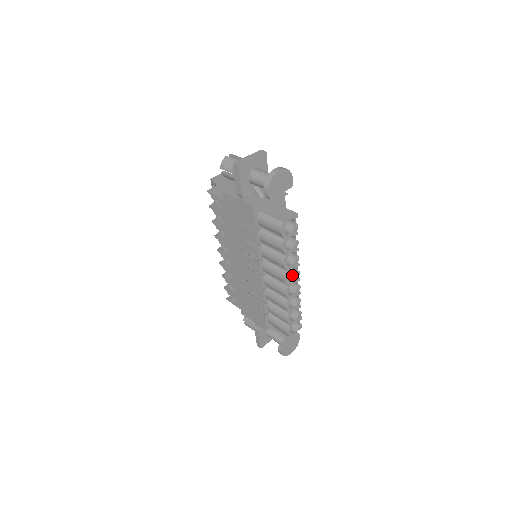
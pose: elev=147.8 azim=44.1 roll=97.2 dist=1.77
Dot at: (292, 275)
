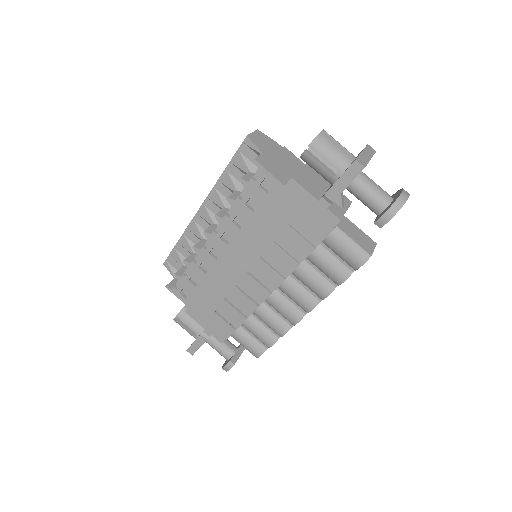
Dot at: occluded
